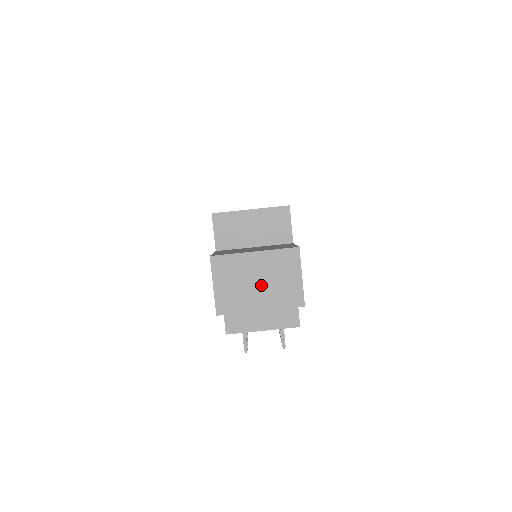
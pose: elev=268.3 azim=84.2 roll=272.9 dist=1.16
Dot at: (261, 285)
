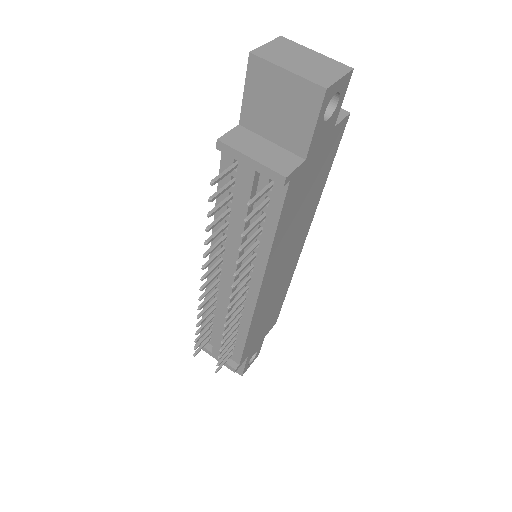
Dot at: (303, 63)
